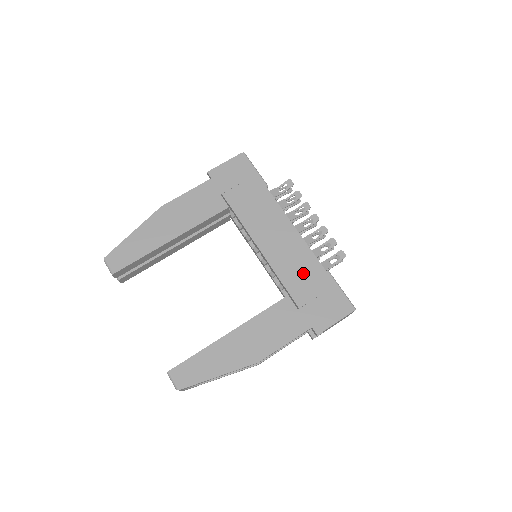
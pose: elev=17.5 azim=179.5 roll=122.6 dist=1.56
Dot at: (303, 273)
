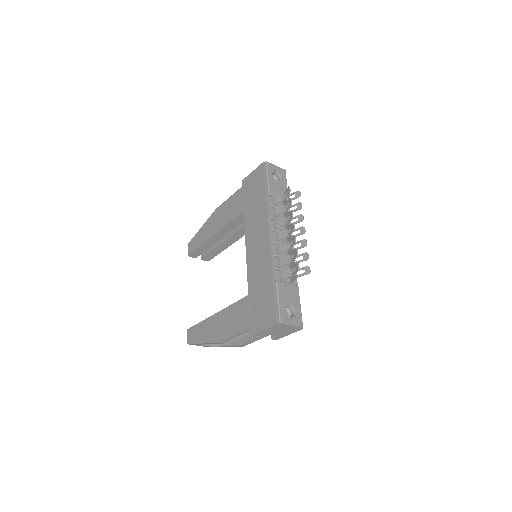
Dot at: (260, 279)
